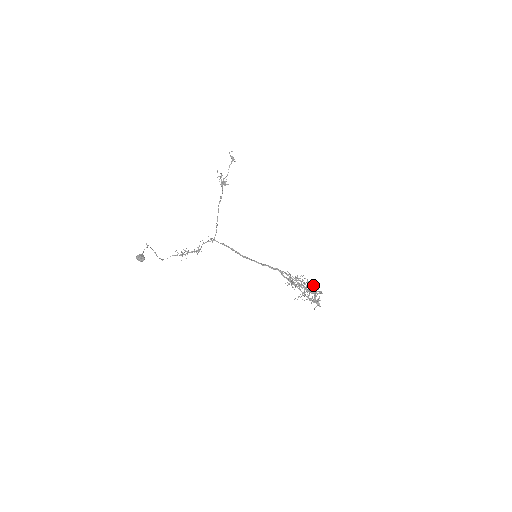
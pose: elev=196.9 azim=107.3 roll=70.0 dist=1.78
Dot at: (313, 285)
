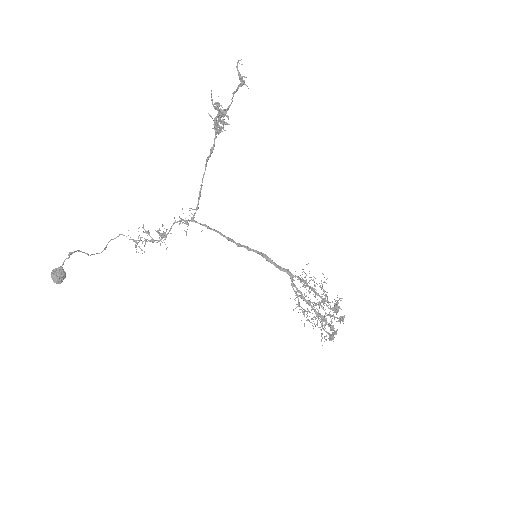
Dot at: occluded
